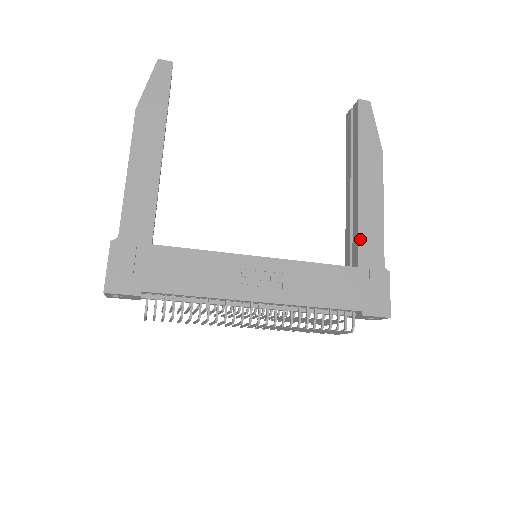
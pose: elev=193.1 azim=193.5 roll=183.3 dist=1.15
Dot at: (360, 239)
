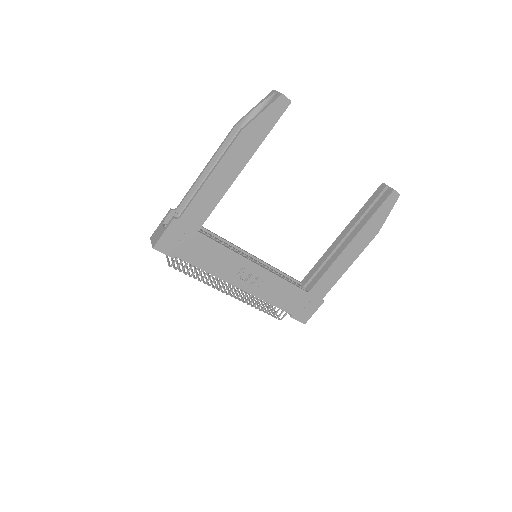
Dot at: (322, 278)
